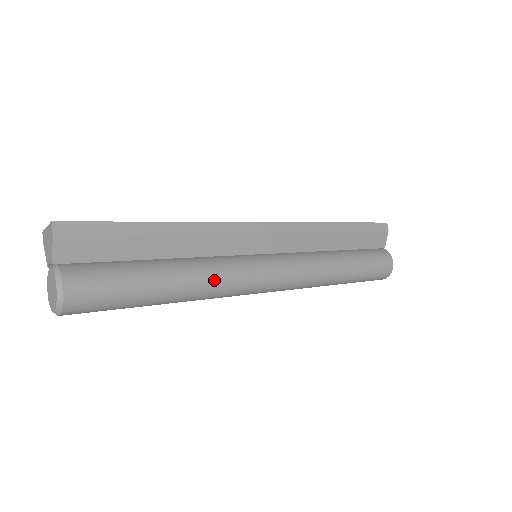
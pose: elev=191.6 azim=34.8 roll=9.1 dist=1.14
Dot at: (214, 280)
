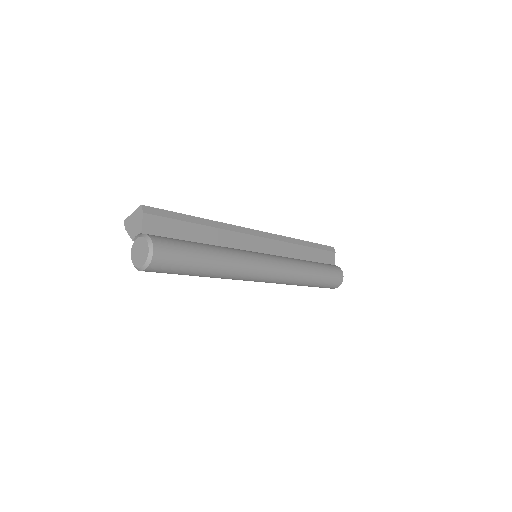
Dot at: (238, 260)
